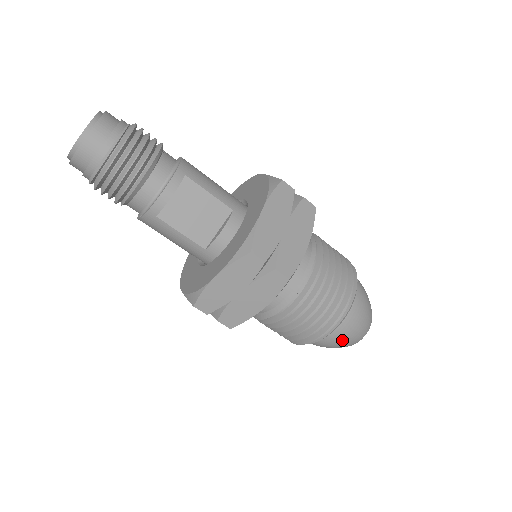
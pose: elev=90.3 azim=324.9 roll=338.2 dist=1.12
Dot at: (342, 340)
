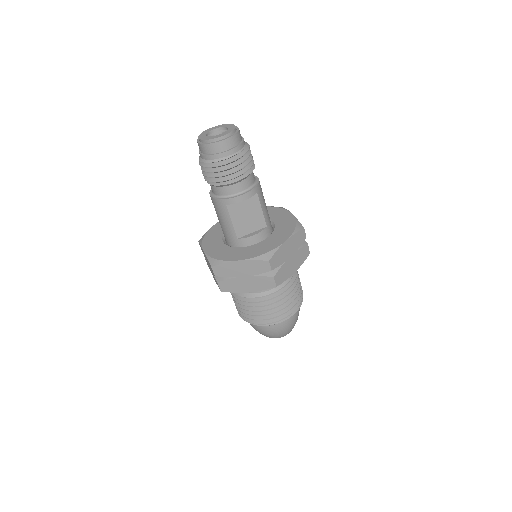
Dot at: (271, 332)
